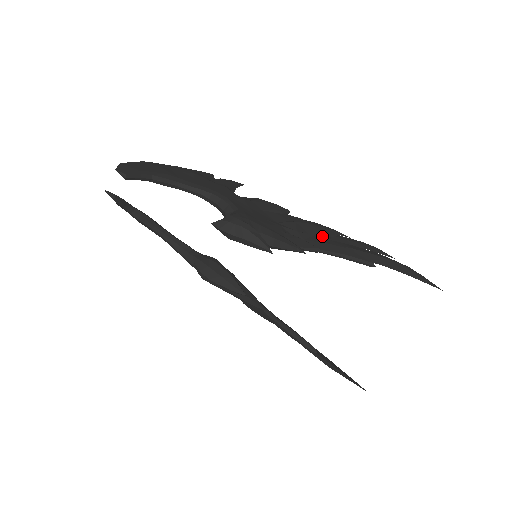
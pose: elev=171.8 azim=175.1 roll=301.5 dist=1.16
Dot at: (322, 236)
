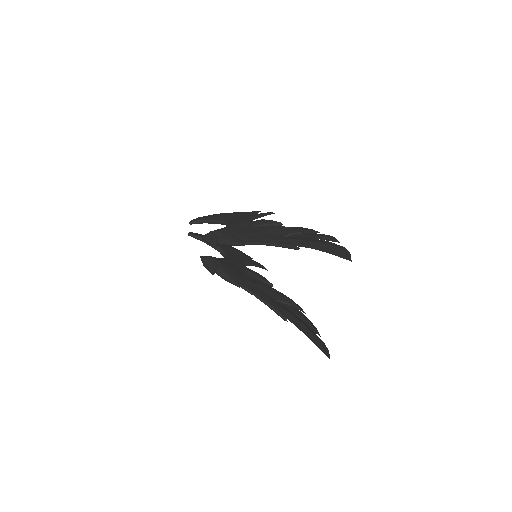
Dot at: (280, 235)
